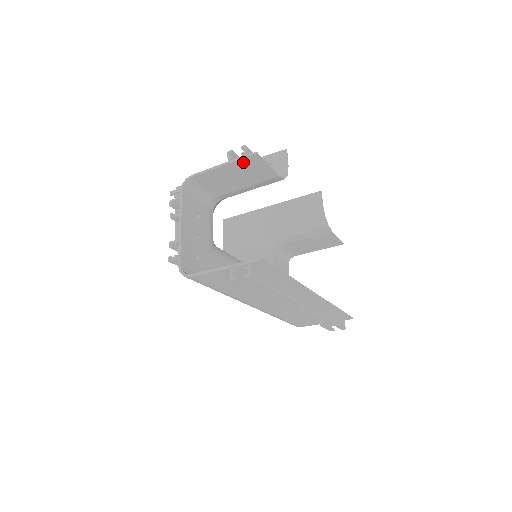
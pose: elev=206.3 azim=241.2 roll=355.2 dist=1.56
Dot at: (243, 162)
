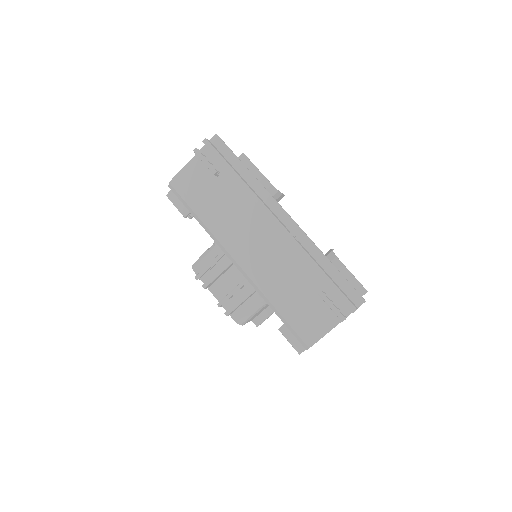
Dot at: occluded
